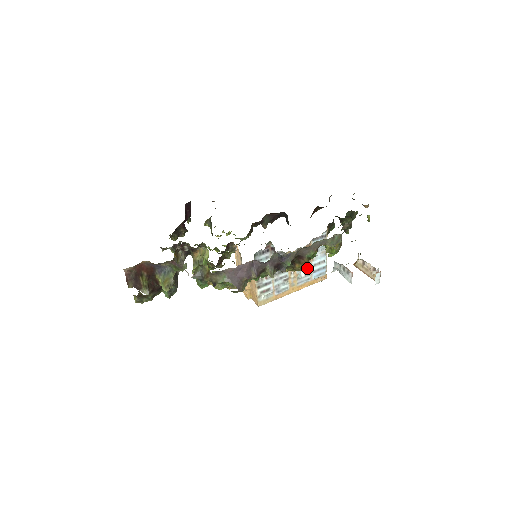
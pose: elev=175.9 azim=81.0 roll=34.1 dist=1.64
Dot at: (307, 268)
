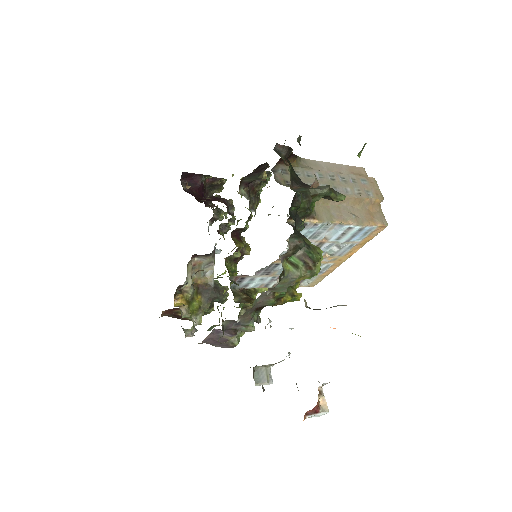
Dot at: (293, 298)
